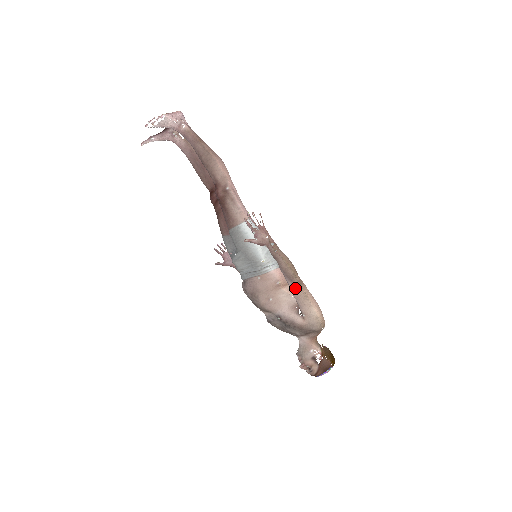
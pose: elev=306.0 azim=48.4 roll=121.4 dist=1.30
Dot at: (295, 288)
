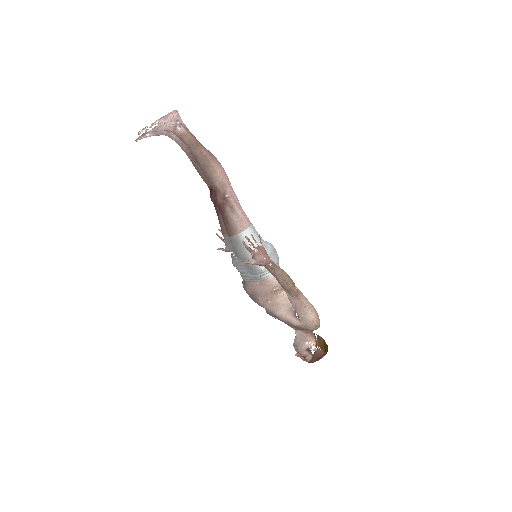
Dot at: (292, 298)
